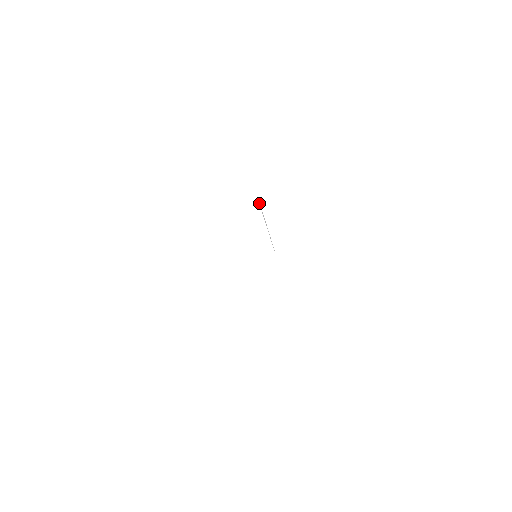
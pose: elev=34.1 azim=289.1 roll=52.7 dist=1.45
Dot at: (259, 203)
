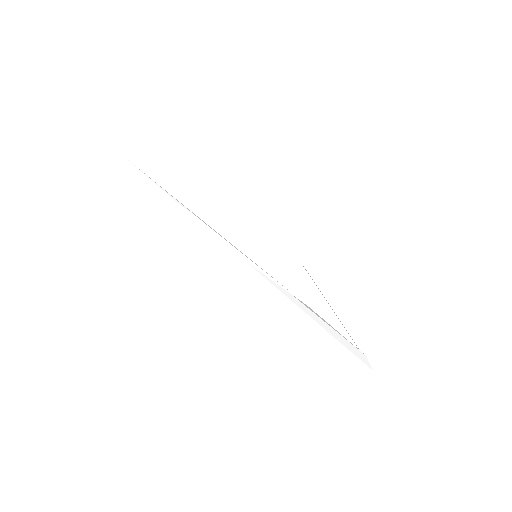
Dot at: (306, 270)
